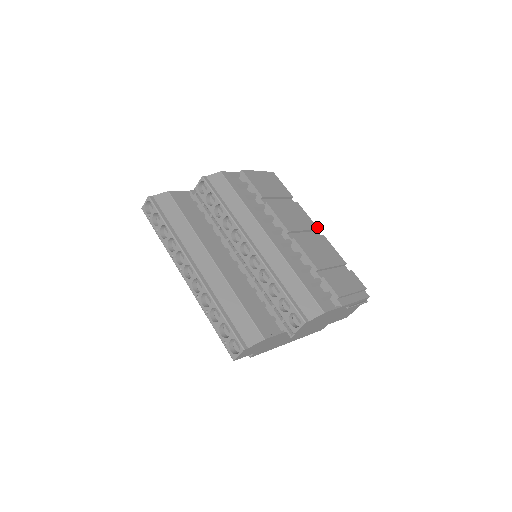
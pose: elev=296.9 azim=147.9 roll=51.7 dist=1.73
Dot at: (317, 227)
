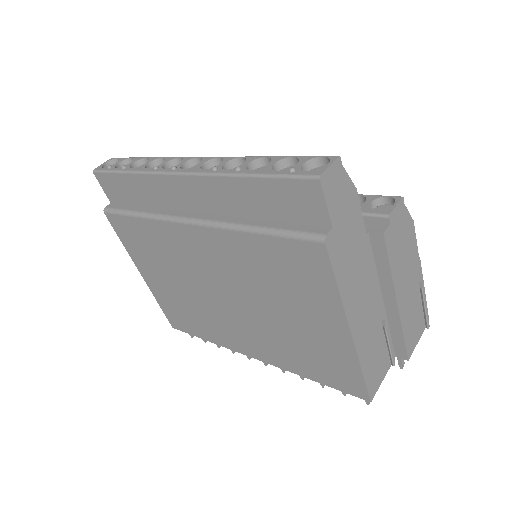
Dot at: occluded
